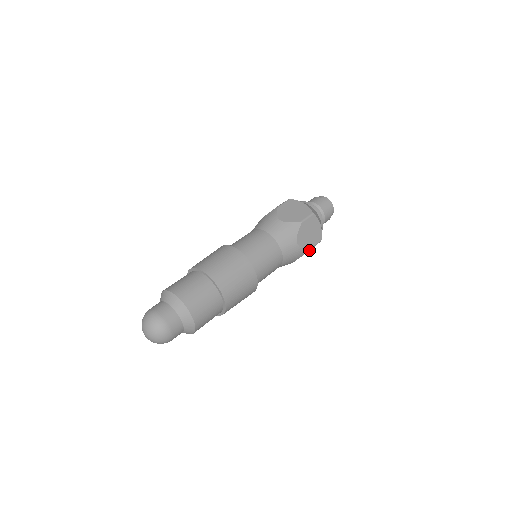
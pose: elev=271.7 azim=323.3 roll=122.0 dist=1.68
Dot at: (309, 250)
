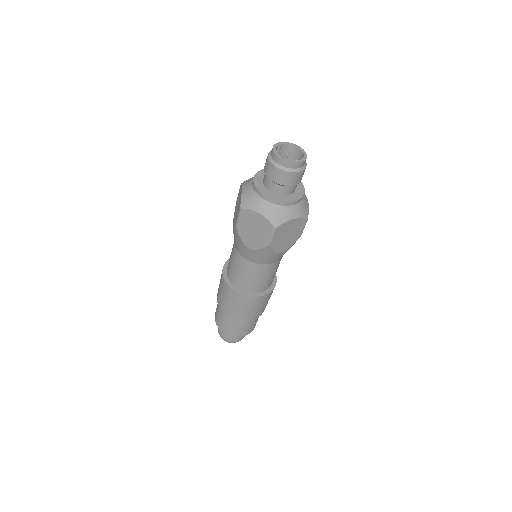
Dot at: (300, 236)
